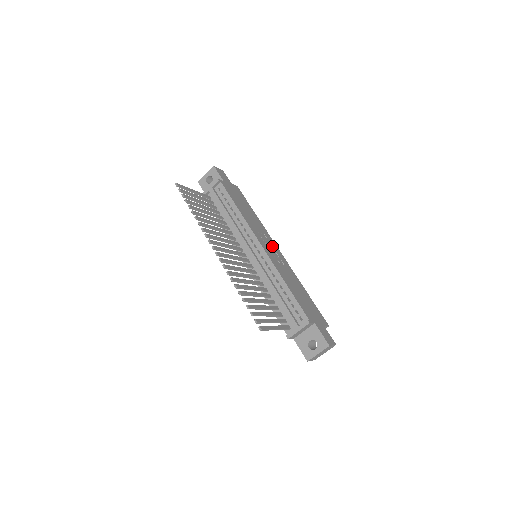
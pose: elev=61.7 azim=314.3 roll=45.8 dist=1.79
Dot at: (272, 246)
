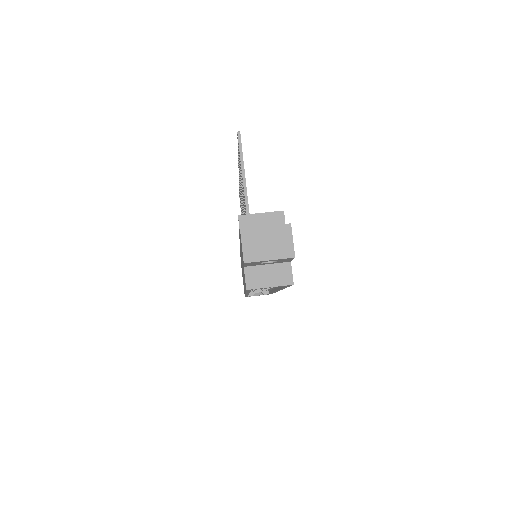
Dot at: occluded
